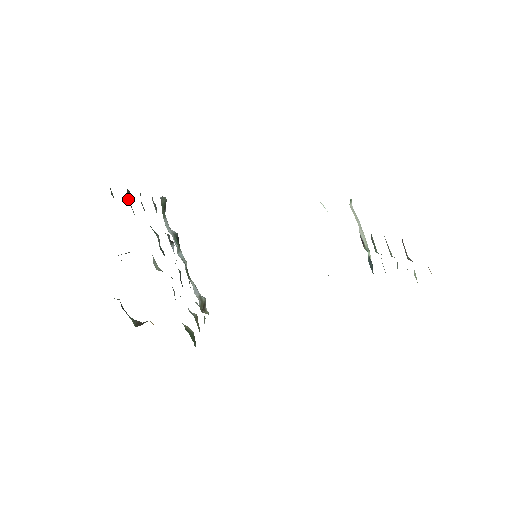
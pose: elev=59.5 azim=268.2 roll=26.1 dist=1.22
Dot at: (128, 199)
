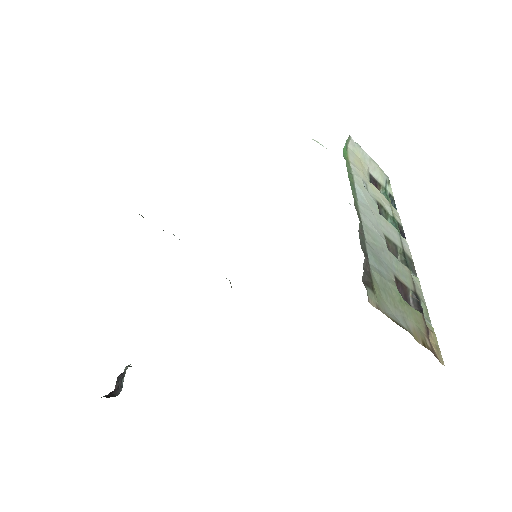
Dot at: occluded
